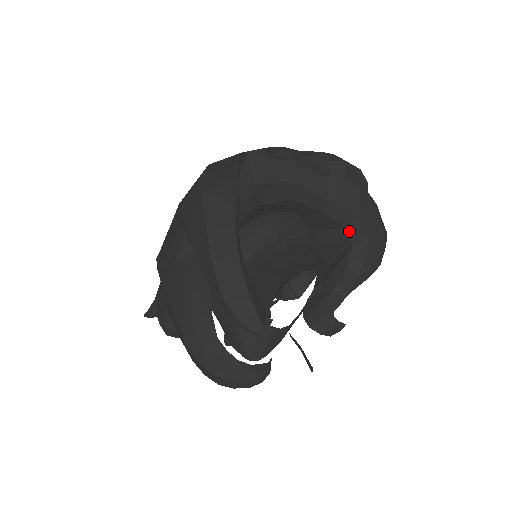
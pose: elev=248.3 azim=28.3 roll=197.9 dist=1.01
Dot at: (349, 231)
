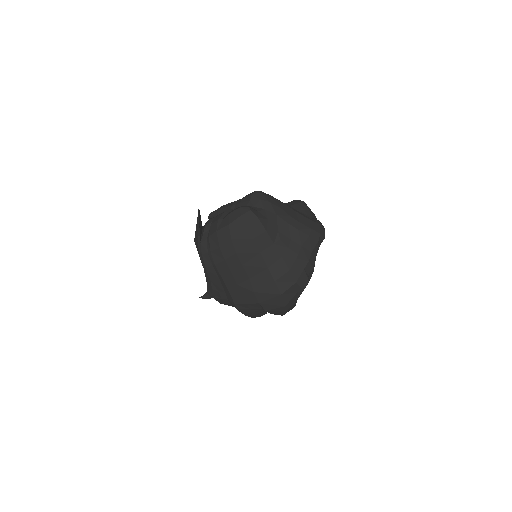
Dot at: occluded
